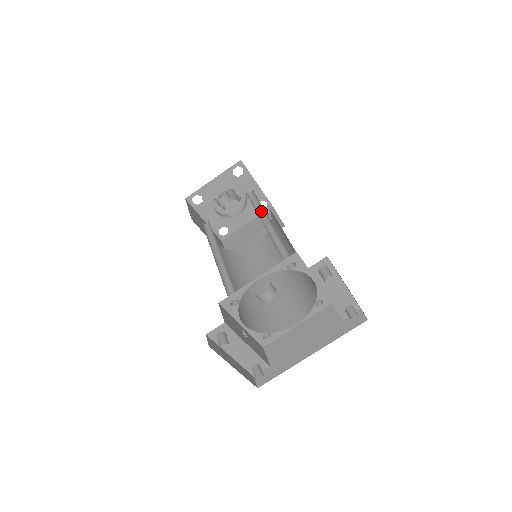
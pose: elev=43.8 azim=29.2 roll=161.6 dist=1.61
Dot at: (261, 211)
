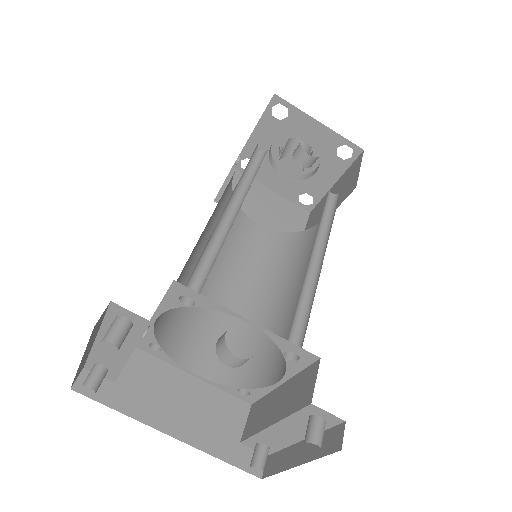
Dot at: (323, 230)
